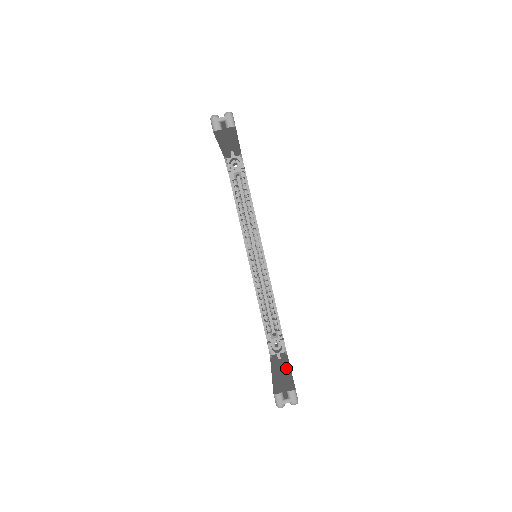
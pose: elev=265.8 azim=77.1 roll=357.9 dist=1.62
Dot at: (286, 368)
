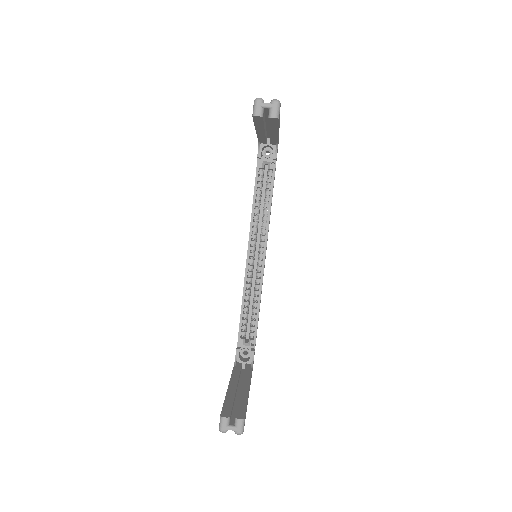
Dot at: (245, 386)
